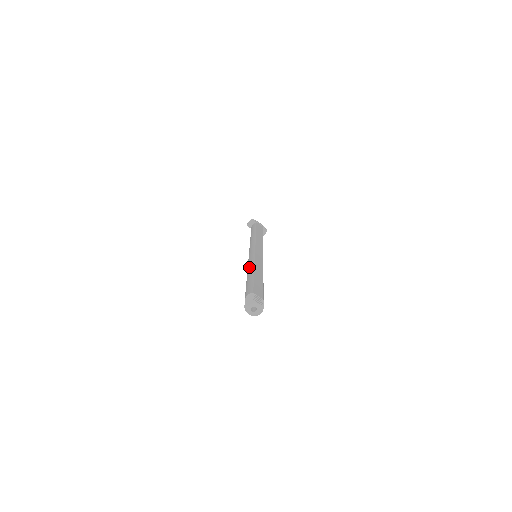
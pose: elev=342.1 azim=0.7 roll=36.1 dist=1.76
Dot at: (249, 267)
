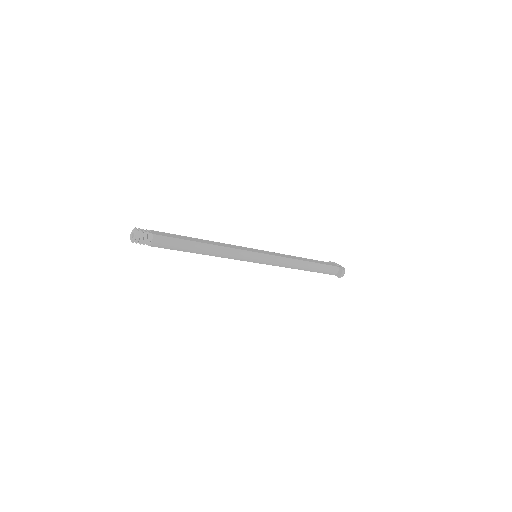
Dot at: occluded
